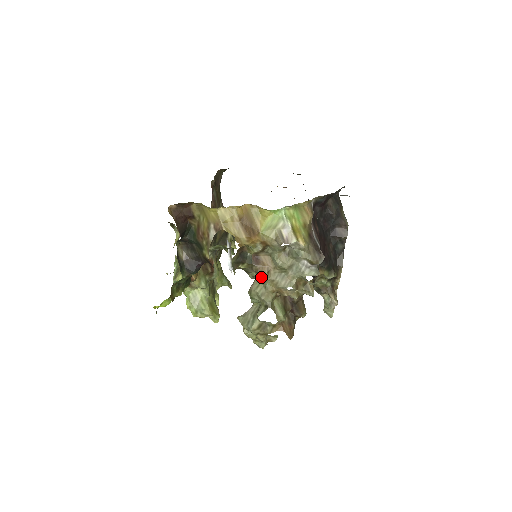
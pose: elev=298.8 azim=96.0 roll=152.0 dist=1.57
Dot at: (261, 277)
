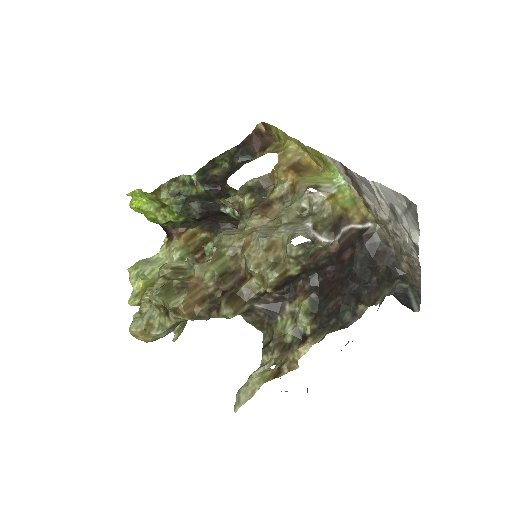
Dot at: (250, 217)
